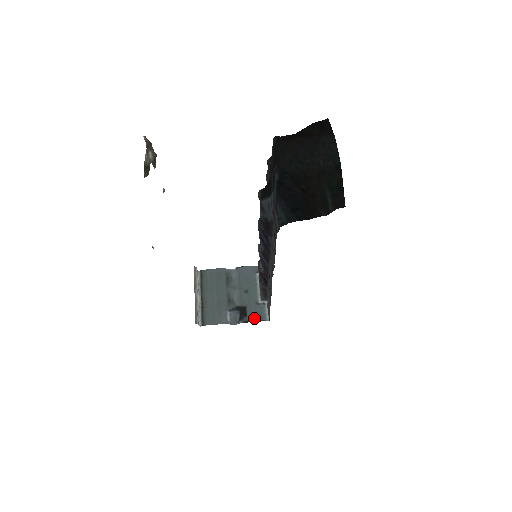
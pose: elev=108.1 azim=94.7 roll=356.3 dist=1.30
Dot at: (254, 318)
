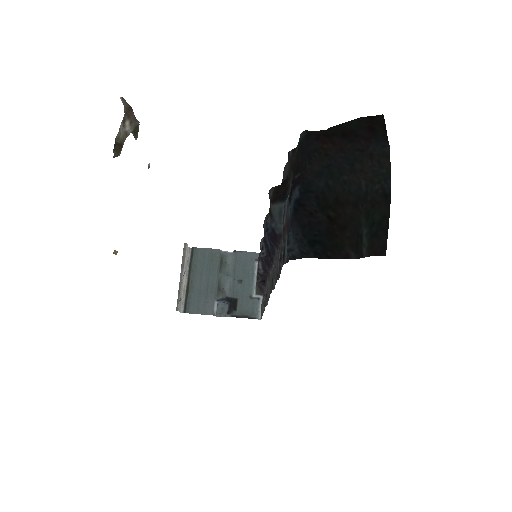
Dot at: (244, 314)
